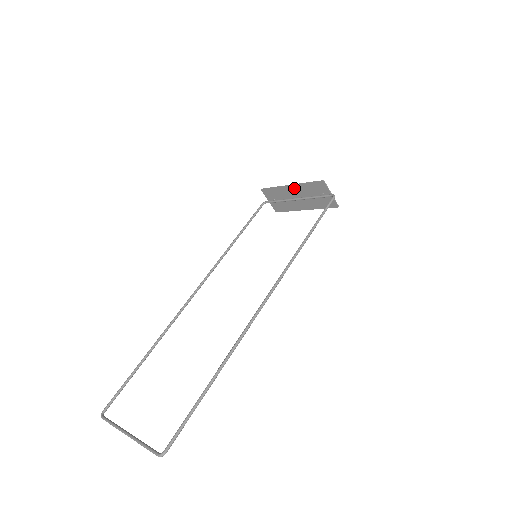
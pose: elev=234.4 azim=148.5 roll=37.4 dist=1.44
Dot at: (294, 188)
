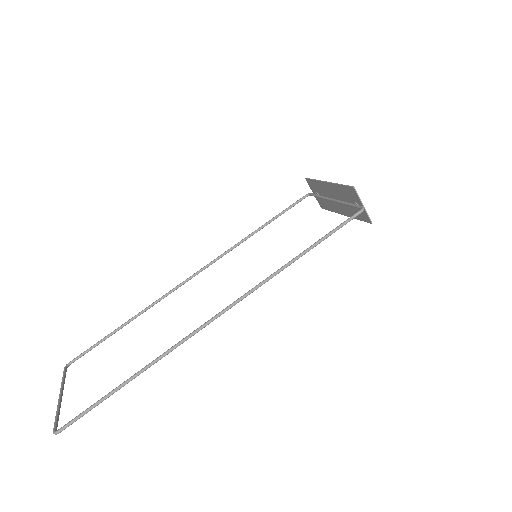
Dot at: (330, 187)
